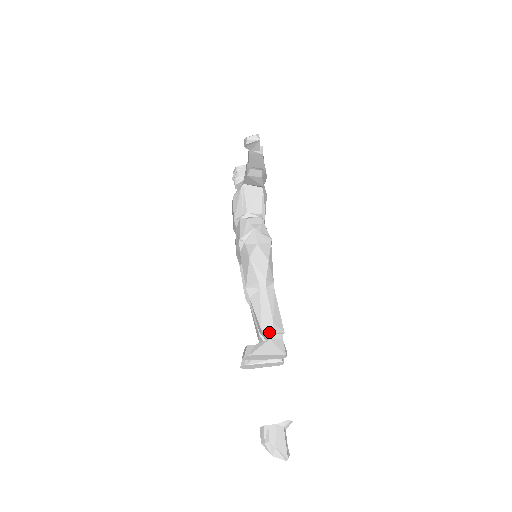
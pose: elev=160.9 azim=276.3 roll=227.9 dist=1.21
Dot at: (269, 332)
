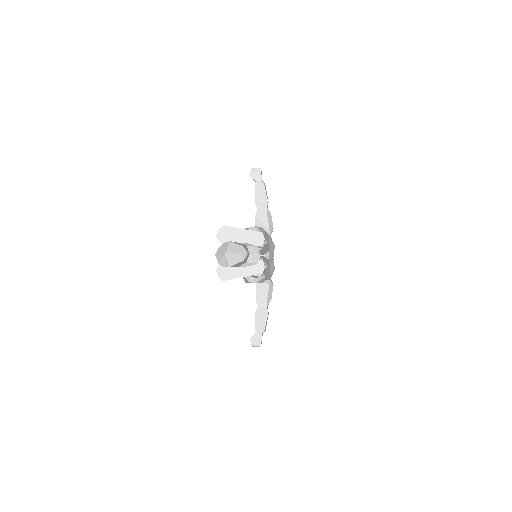
Dot at: occluded
